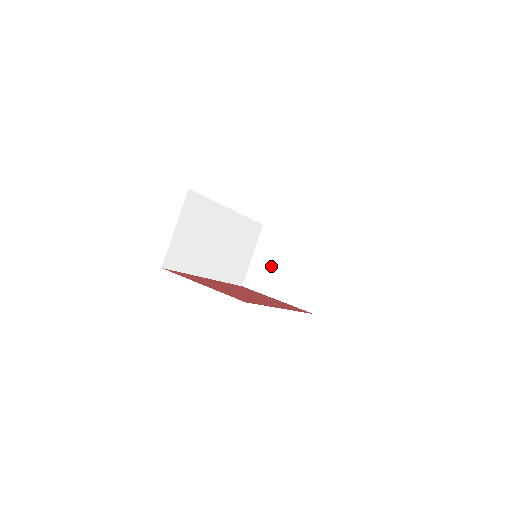
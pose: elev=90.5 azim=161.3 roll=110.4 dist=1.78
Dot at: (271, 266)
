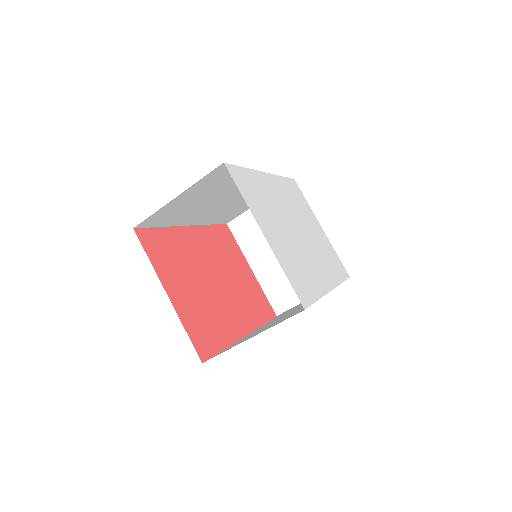
Dot at: occluded
